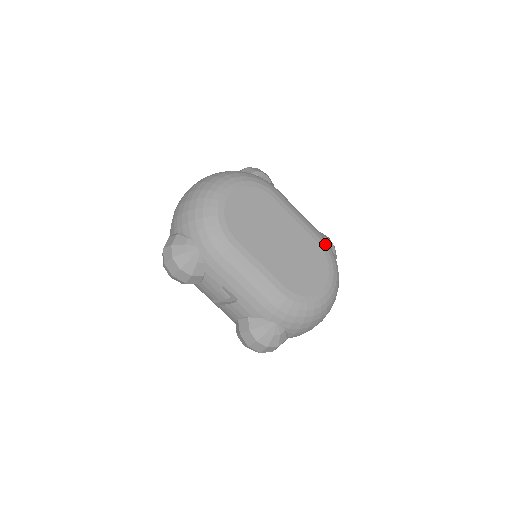
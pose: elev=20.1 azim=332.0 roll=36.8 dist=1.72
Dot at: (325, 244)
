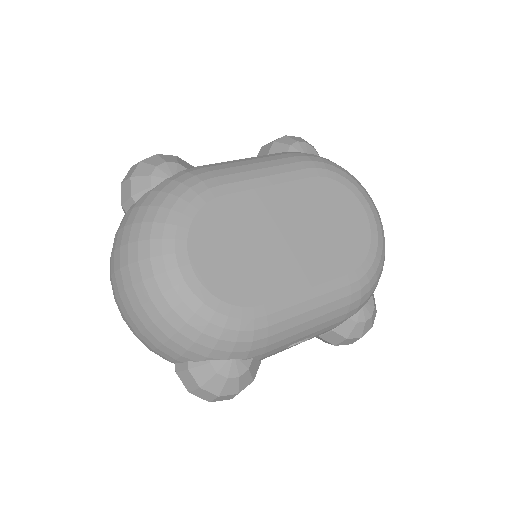
Dot at: (316, 166)
